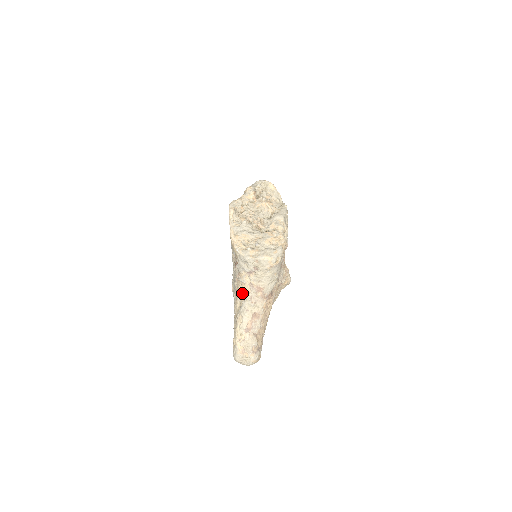
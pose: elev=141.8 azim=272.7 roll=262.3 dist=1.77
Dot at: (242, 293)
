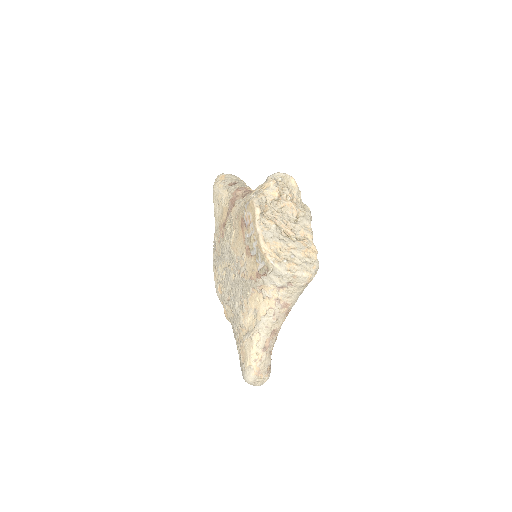
Dot at: (262, 307)
